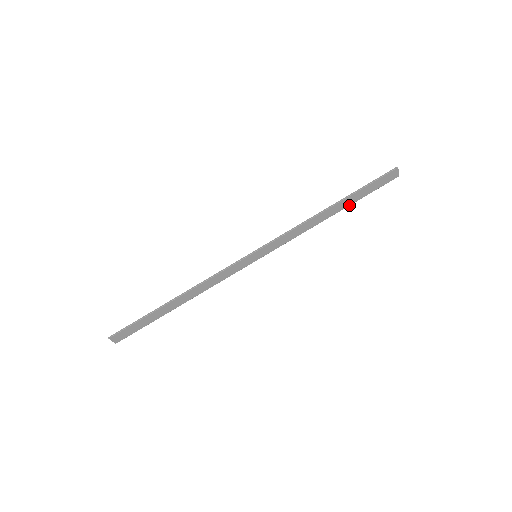
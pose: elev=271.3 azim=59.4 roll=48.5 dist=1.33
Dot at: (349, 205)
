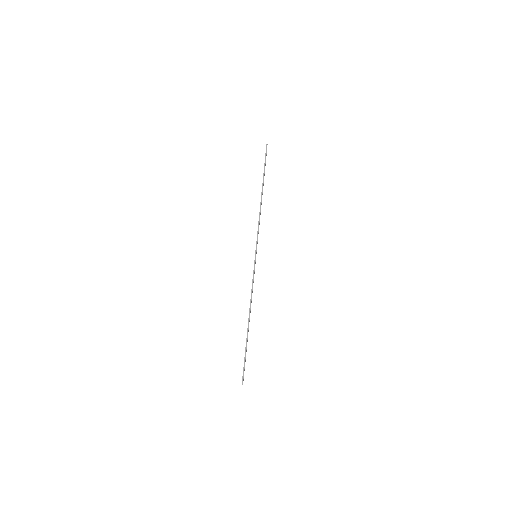
Dot at: (263, 185)
